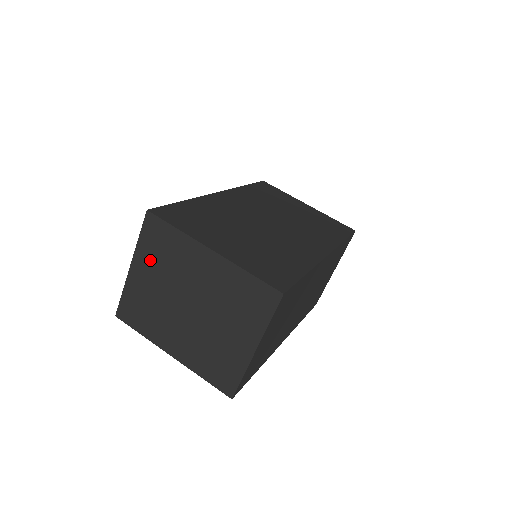
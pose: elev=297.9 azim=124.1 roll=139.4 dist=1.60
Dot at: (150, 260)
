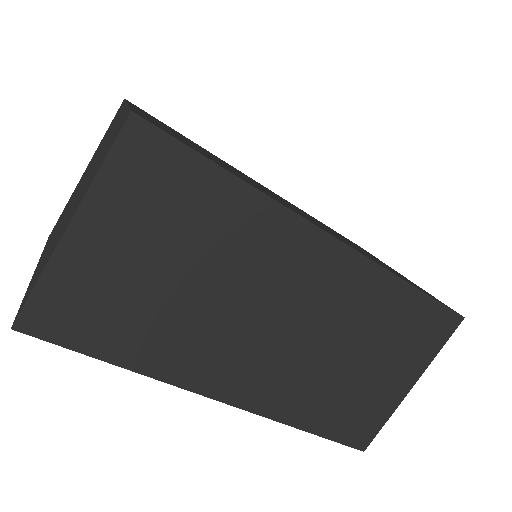
Dot at: occluded
